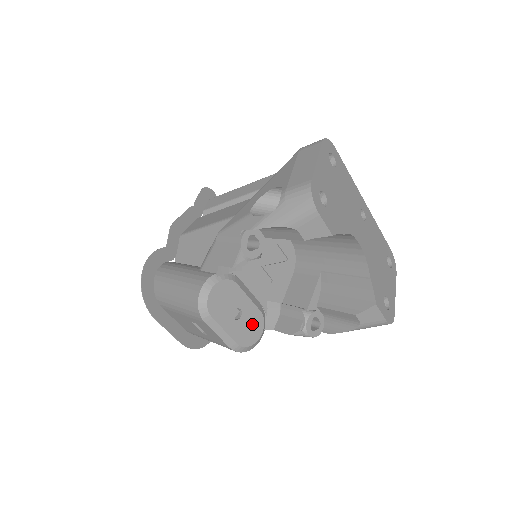
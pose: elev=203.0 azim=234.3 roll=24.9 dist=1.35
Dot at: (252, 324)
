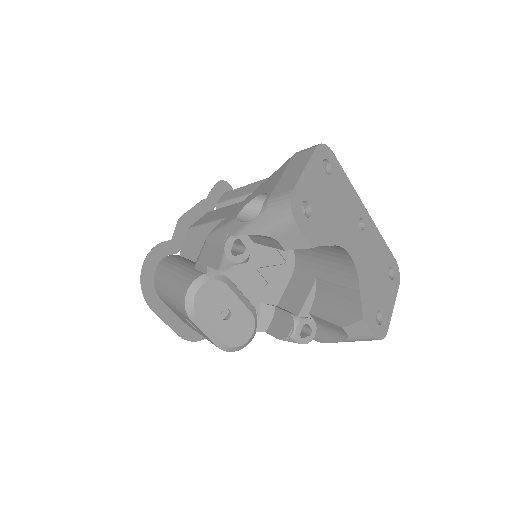
Dot at: (242, 325)
